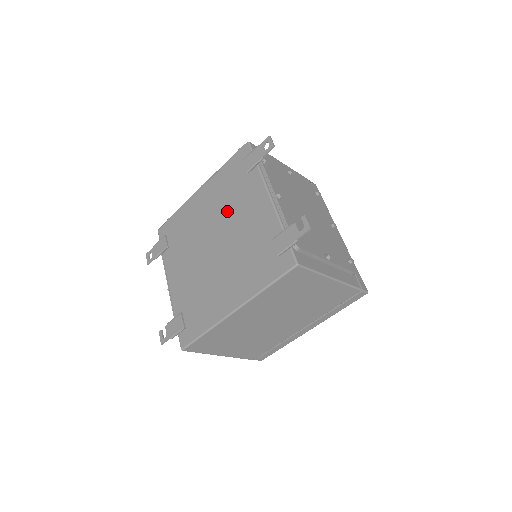
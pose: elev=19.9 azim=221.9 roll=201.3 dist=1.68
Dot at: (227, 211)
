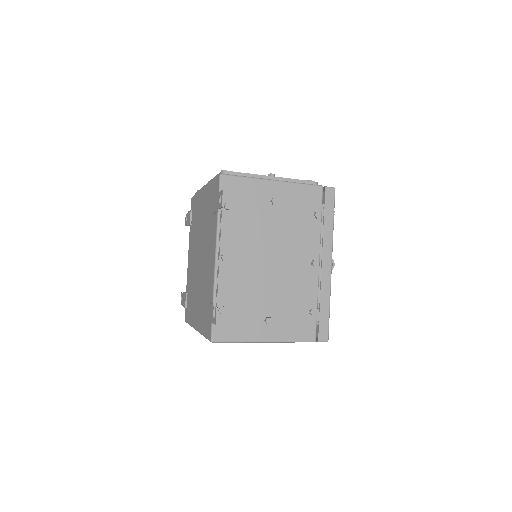
Dot at: (205, 236)
